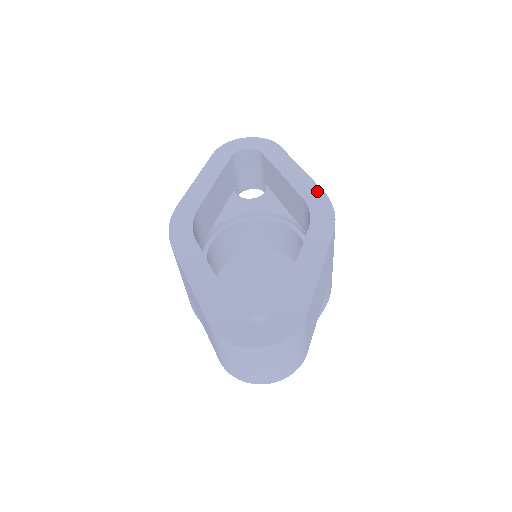
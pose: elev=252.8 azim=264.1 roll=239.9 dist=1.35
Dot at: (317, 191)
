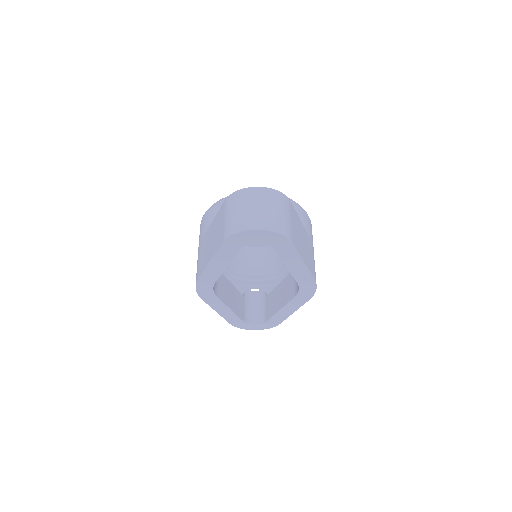
Dot at: (310, 280)
